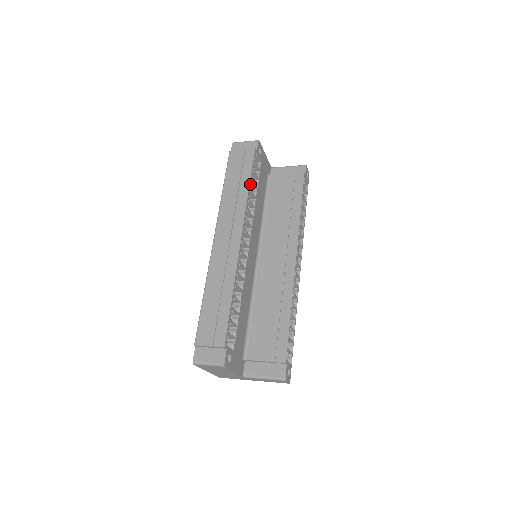
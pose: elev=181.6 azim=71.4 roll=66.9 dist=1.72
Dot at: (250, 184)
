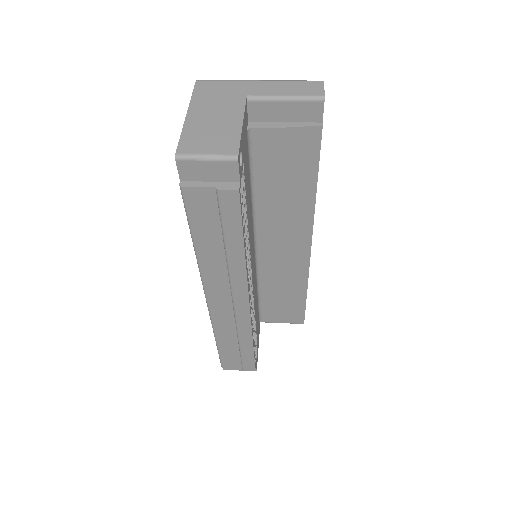
Dot at: (244, 245)
